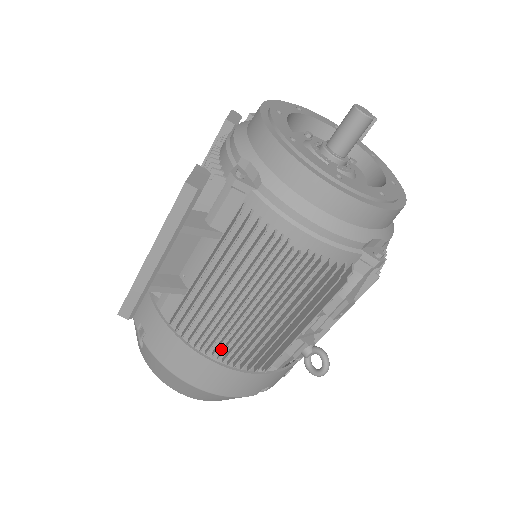
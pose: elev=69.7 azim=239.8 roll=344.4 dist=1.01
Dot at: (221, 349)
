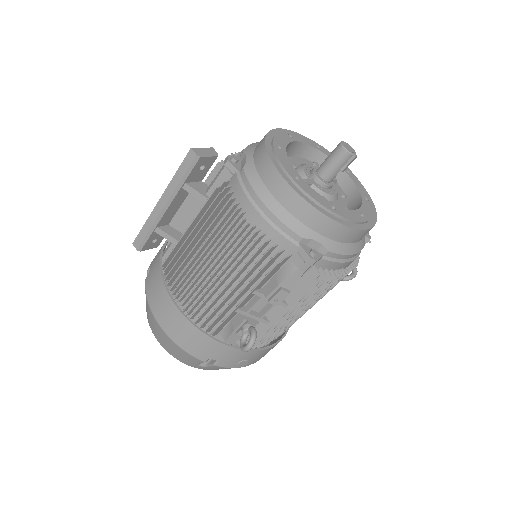
Dot at: (186, 300)
